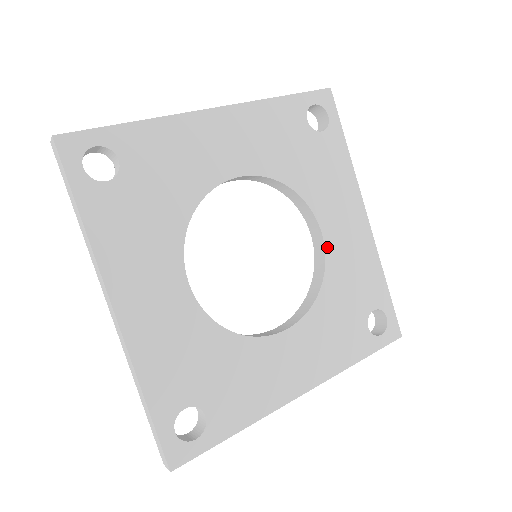
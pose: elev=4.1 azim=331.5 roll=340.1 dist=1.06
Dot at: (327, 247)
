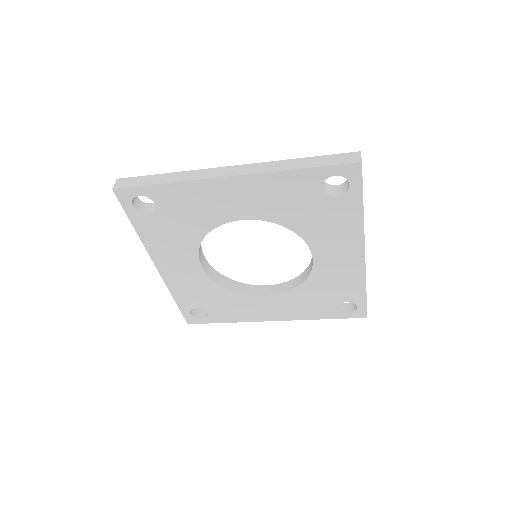
Dot at: (315, 265)
